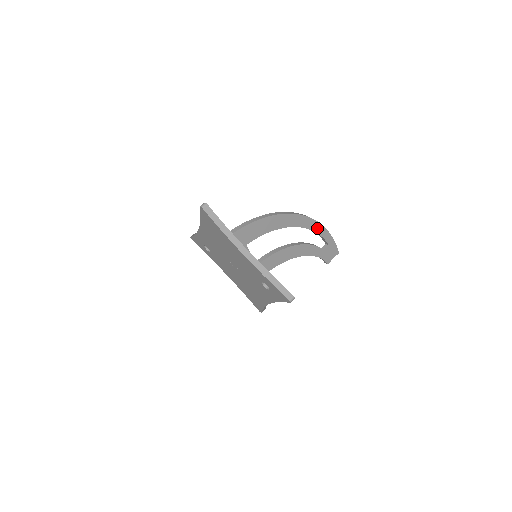
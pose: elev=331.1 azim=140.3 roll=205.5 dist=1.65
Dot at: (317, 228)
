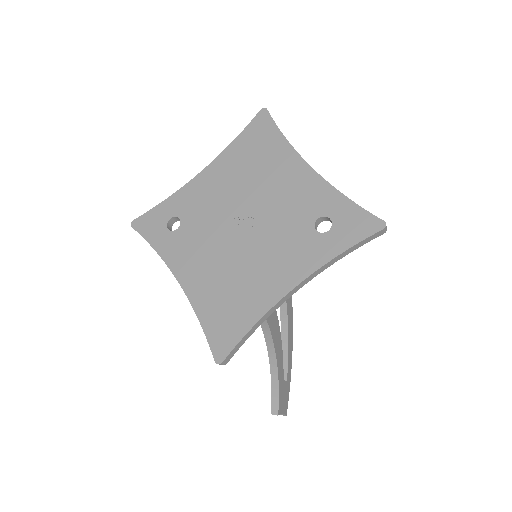
Dot at: (290, 331)
